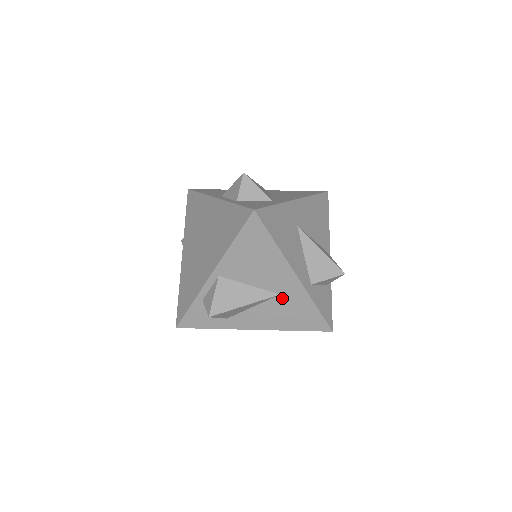
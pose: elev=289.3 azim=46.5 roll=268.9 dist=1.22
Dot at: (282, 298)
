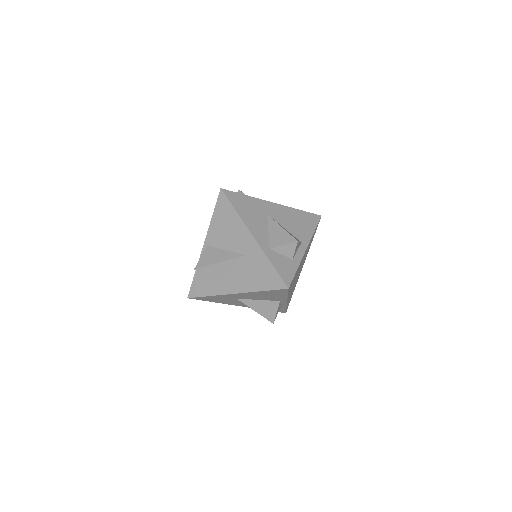
Dot at: (247, 259)
